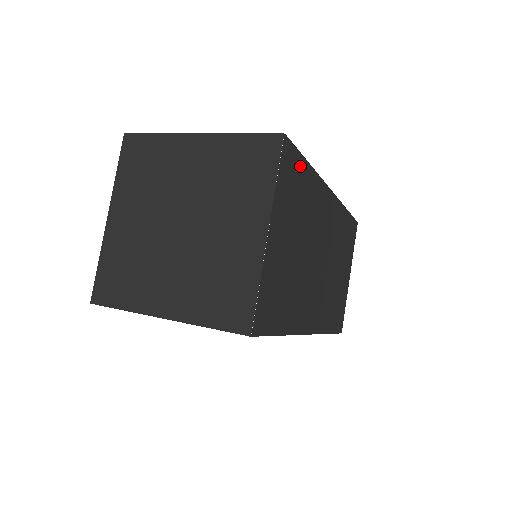
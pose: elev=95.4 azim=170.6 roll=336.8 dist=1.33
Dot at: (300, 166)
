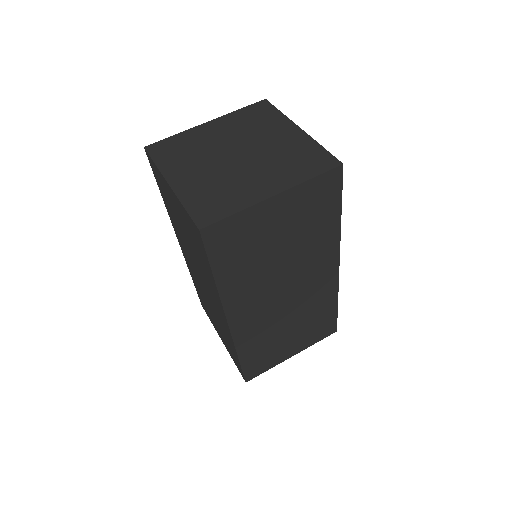
Dot at: occluded
